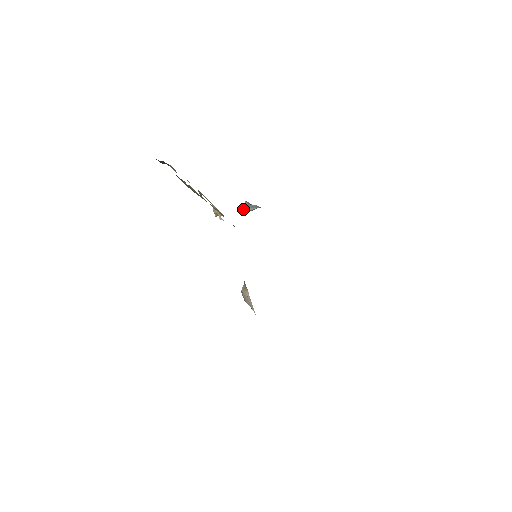
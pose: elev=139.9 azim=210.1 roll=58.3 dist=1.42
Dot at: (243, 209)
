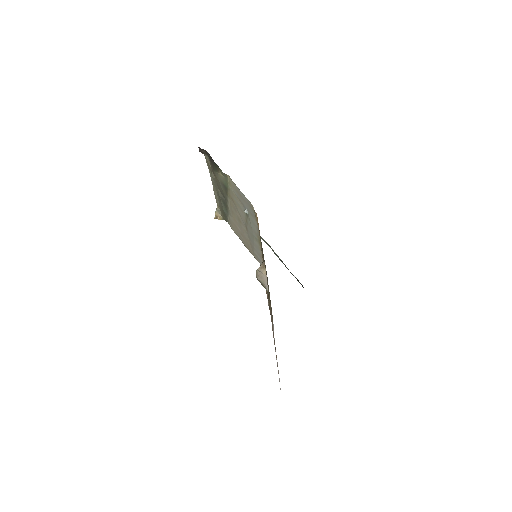
Dot at: occluded
